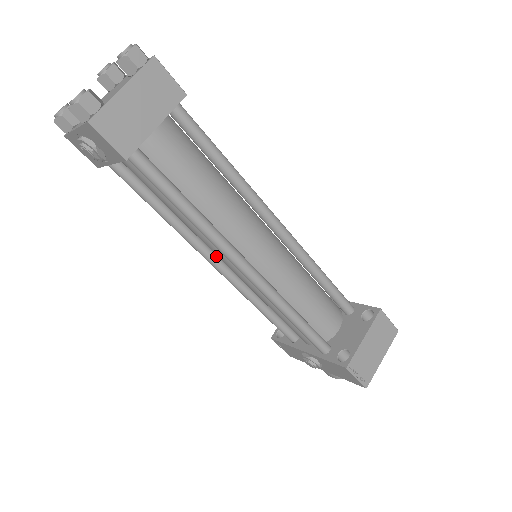
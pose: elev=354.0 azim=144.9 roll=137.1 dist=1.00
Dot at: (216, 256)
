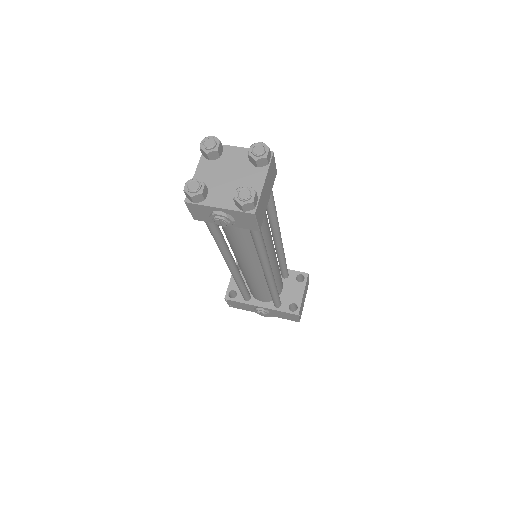
Dot at: (234, 261)
